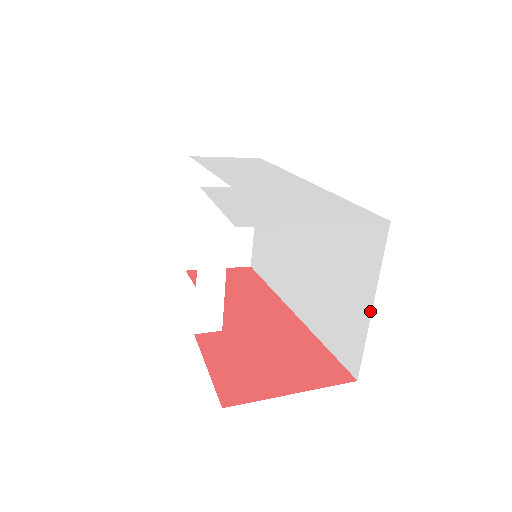
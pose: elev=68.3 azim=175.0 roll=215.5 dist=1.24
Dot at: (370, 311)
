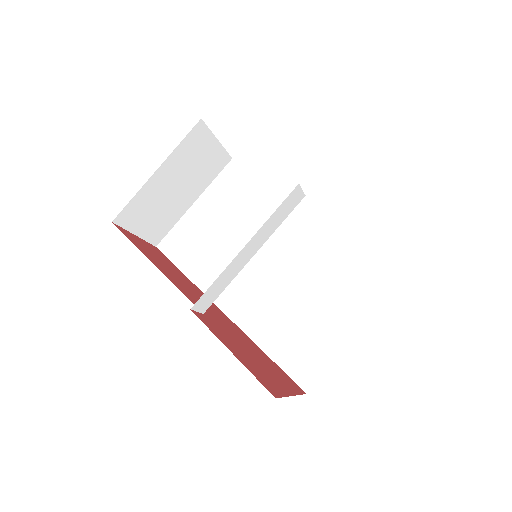
Dot at: (349, 342)
